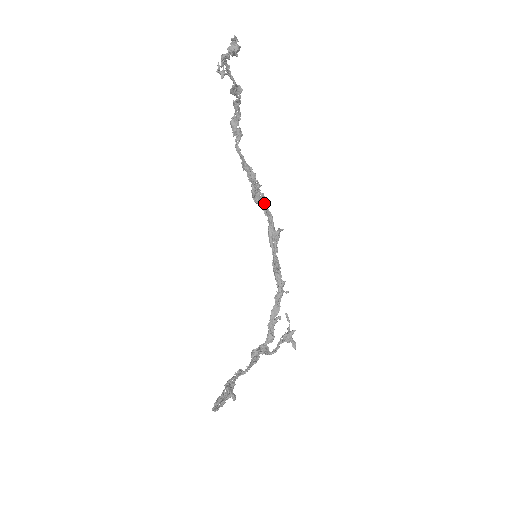
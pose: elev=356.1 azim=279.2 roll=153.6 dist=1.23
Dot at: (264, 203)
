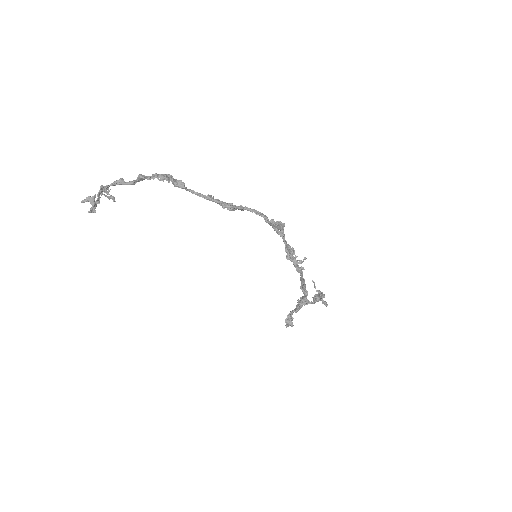
Dot at: (248, 210)
